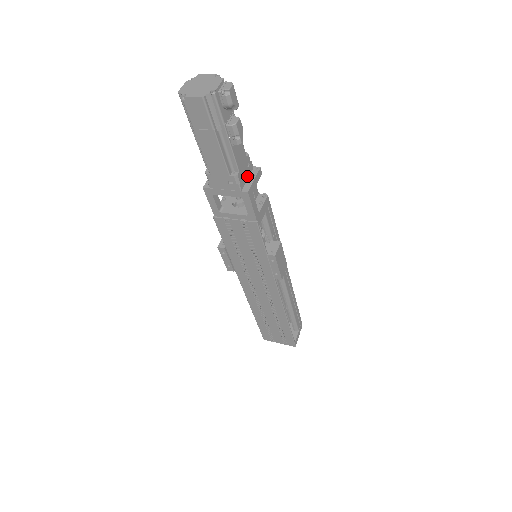
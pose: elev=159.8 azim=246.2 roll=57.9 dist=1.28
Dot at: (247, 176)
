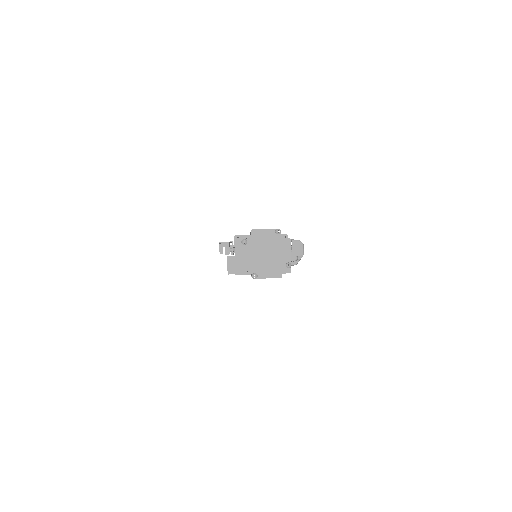
Dot at: occluded
